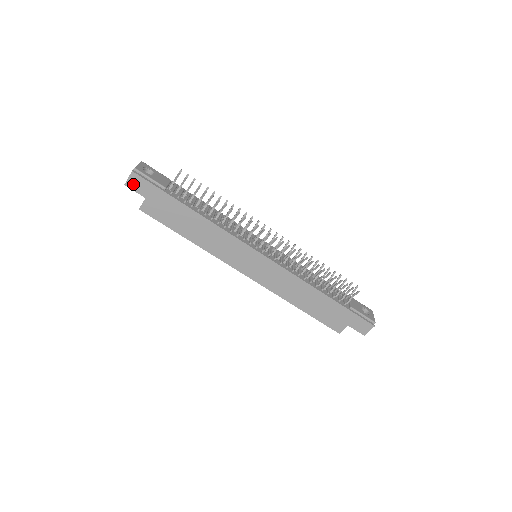
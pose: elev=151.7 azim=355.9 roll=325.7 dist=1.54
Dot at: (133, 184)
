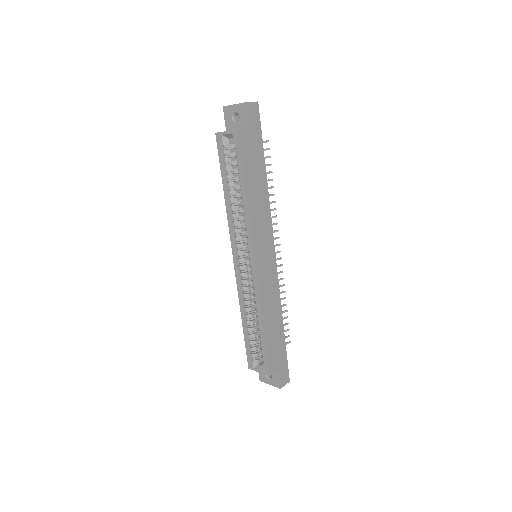
Dot at: (251, 109)
